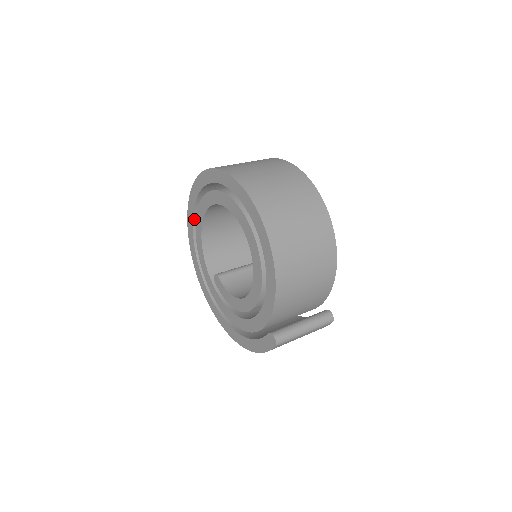
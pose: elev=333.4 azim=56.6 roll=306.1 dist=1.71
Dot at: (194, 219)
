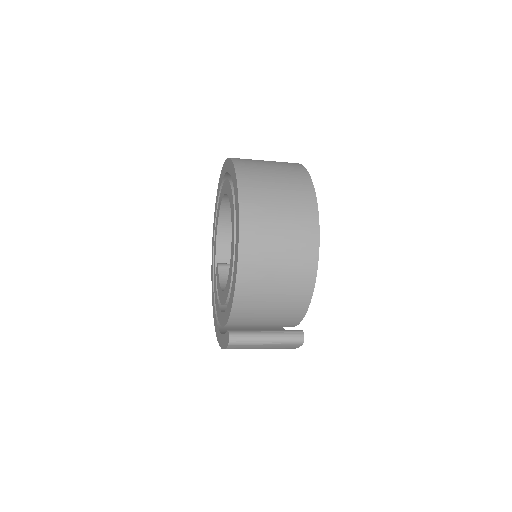
Dot at: occluded
